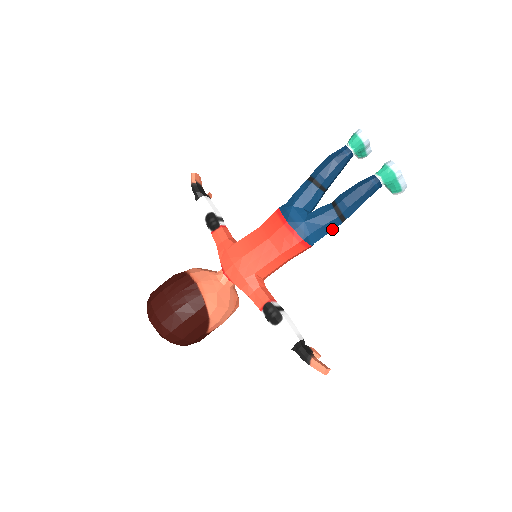
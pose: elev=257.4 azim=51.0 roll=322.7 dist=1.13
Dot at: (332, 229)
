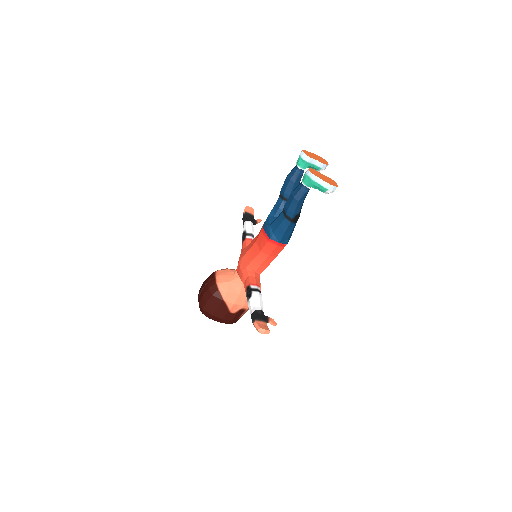
Dot at: (286, 228)
